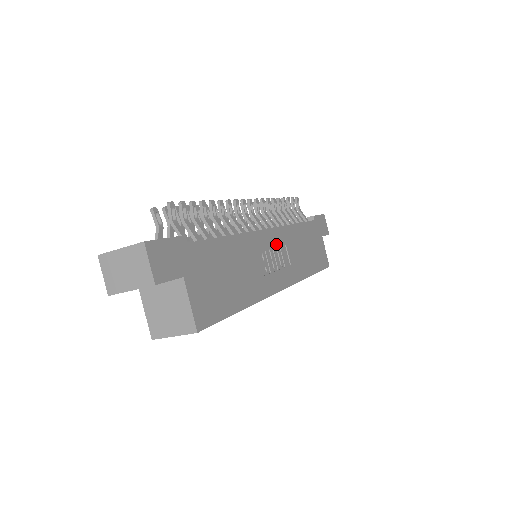
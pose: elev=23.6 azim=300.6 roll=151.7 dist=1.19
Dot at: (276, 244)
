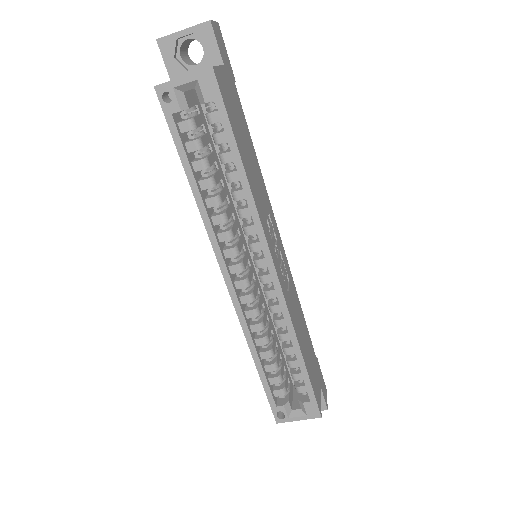
Dot at: (282, 257)
